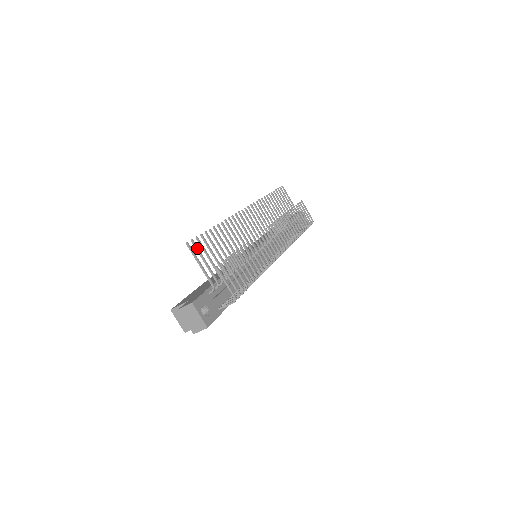
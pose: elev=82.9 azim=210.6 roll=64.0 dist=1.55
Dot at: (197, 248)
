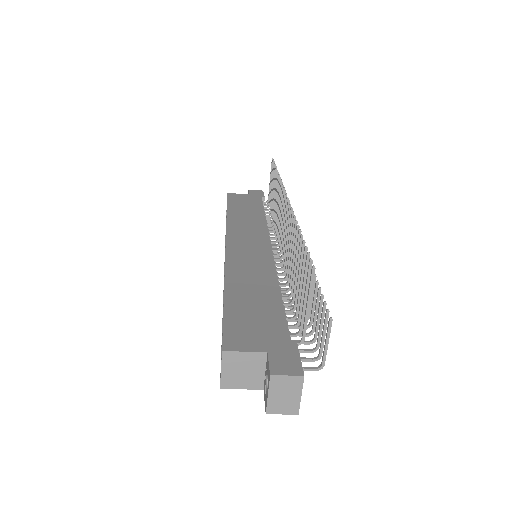
Dot at: occluded
